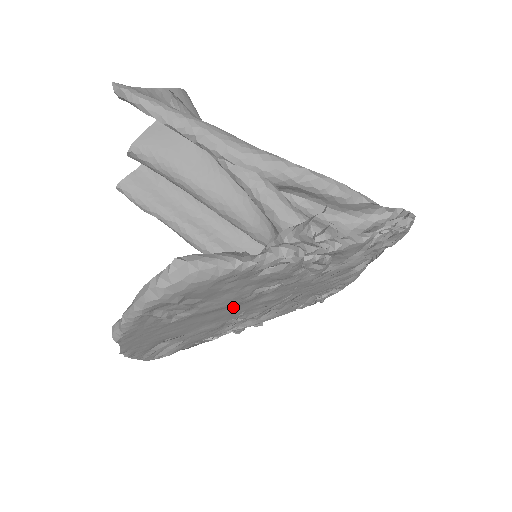
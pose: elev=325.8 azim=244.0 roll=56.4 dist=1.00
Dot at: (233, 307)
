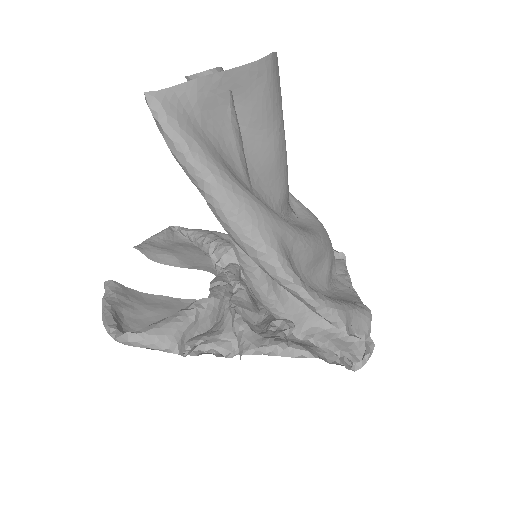
Dot at: occluded
